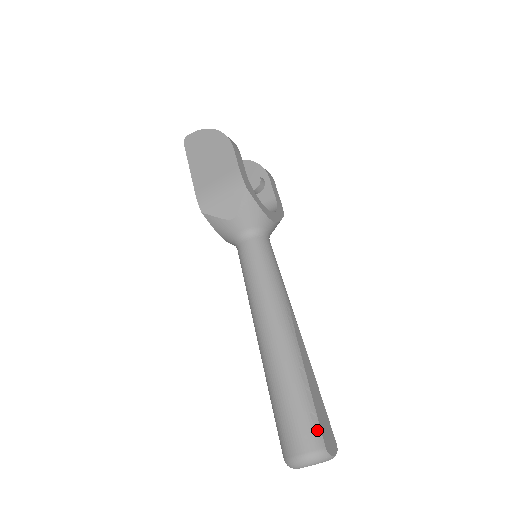
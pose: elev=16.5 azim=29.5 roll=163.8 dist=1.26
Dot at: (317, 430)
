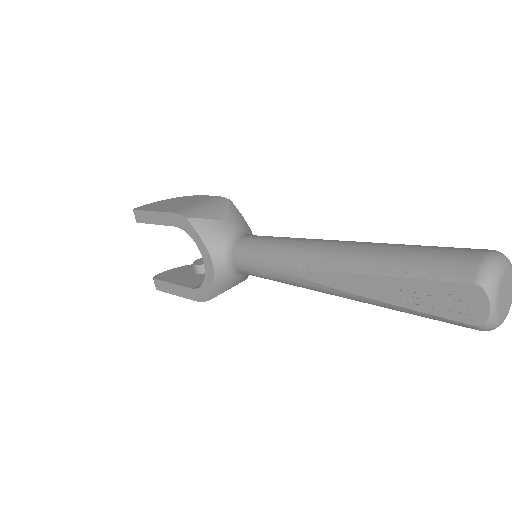
Dot at: occluded
